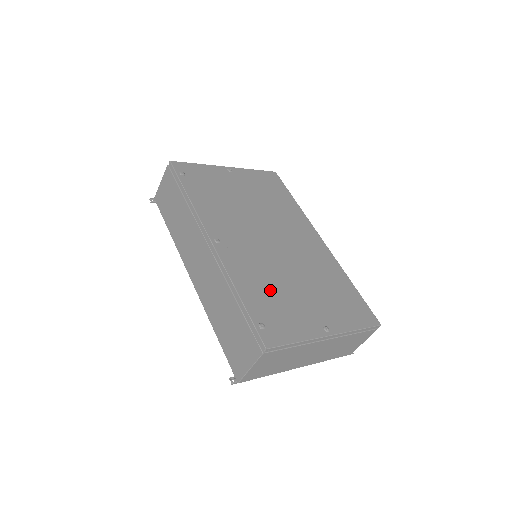
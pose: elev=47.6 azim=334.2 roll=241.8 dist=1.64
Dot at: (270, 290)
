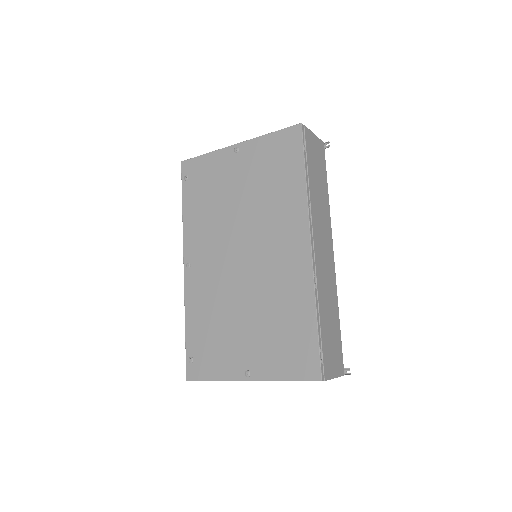
Dot at: (213, 323)
